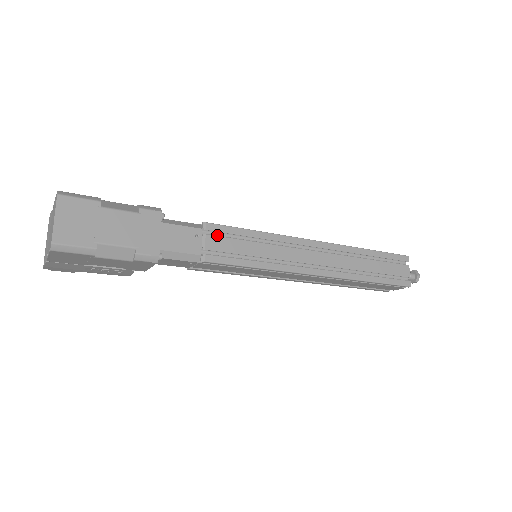
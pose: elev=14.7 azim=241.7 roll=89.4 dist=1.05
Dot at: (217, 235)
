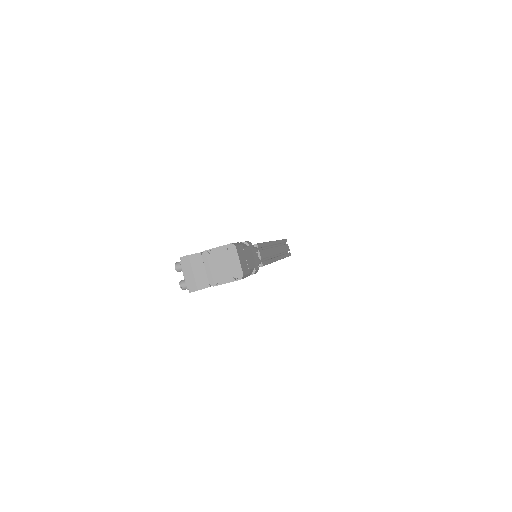
Dot at: (260, 250)
